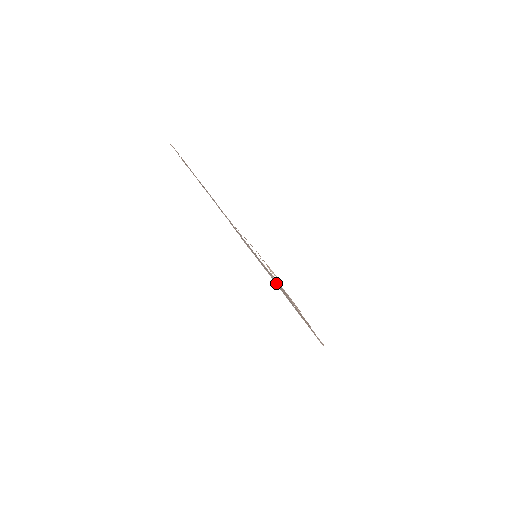
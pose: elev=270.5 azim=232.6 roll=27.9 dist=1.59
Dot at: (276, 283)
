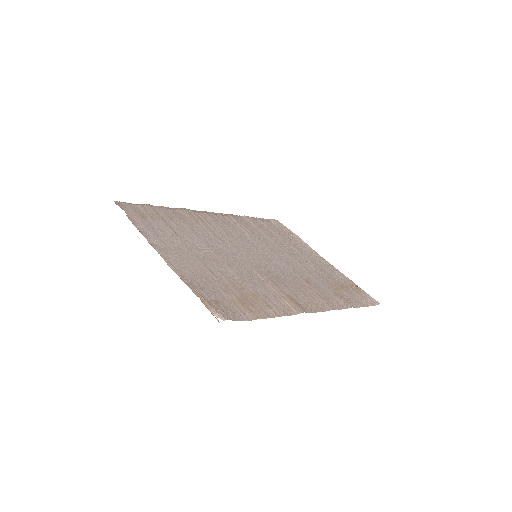
Dot at: (302, 262)
